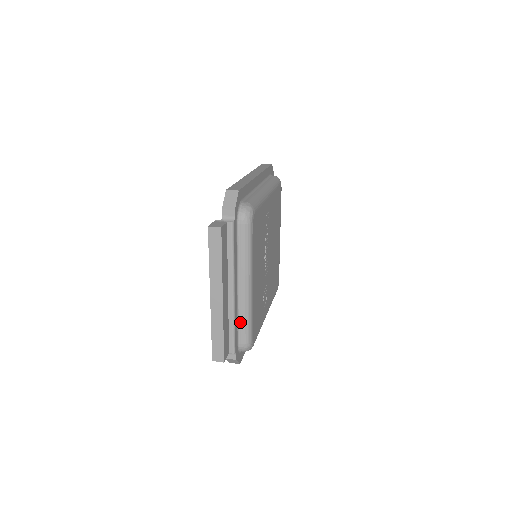
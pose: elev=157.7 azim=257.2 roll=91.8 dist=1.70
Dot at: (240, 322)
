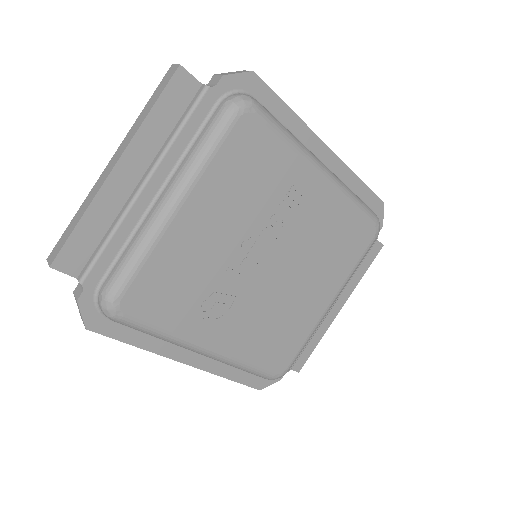
Dot at: (125, 250)
